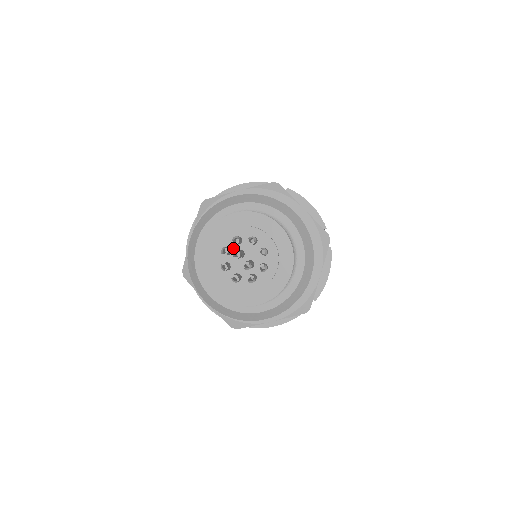
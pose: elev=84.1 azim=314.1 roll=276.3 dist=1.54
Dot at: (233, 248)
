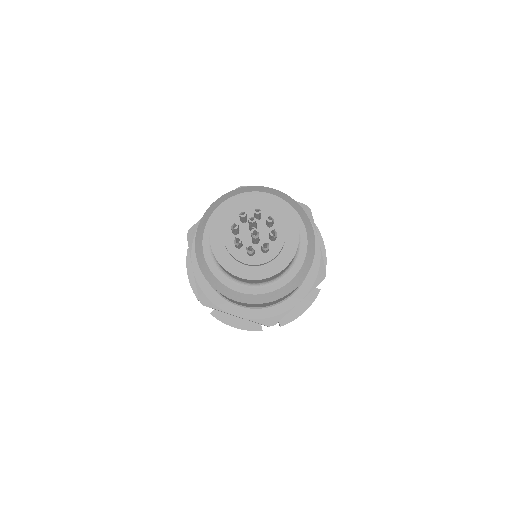
Dot at: occluded
